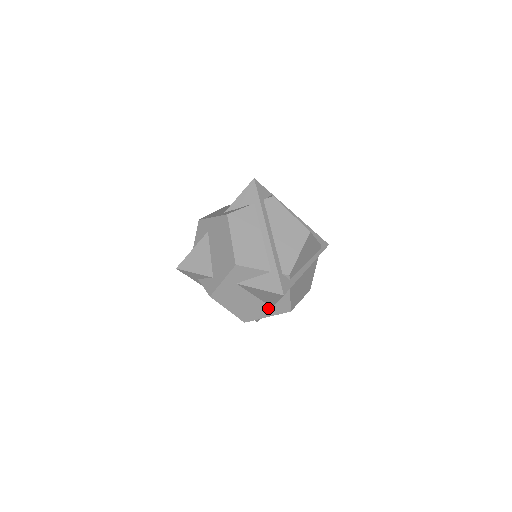
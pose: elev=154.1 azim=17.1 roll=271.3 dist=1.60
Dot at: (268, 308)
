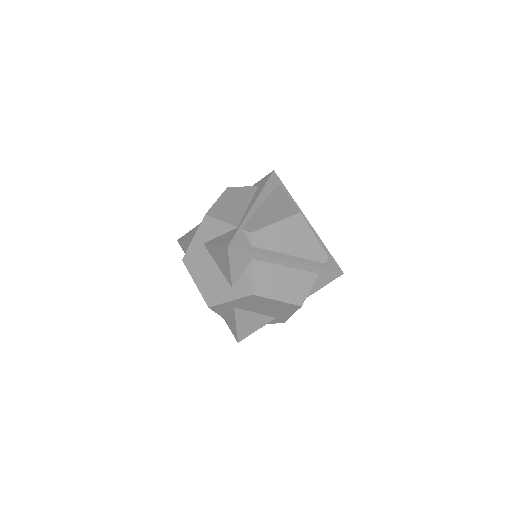
Dot at: occluded
